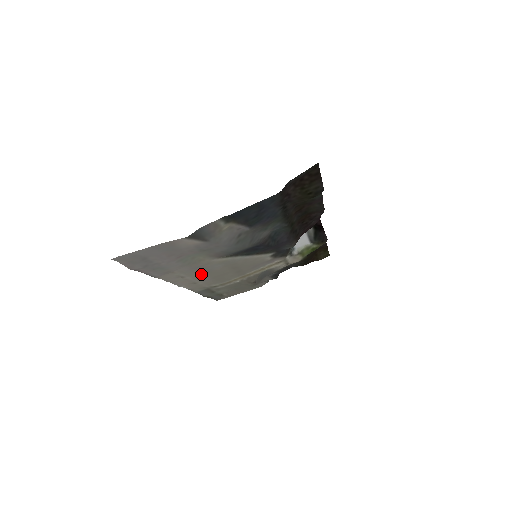
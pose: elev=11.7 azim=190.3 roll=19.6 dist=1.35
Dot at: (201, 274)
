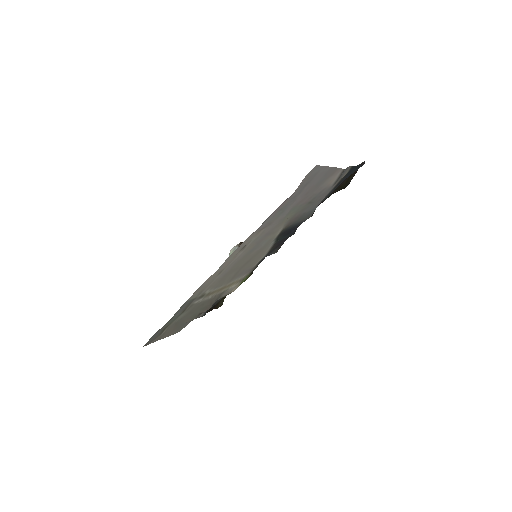
Dot at: (245, 254)
